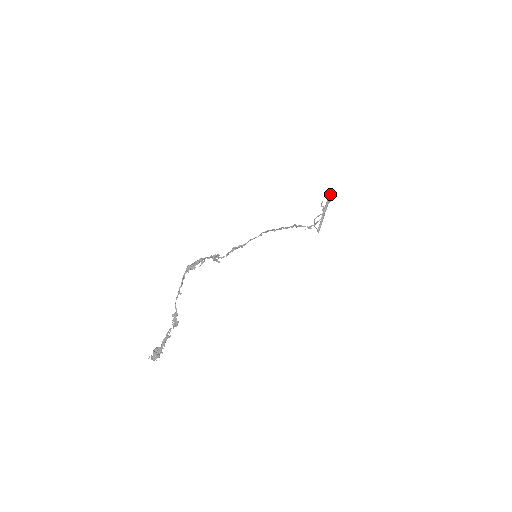
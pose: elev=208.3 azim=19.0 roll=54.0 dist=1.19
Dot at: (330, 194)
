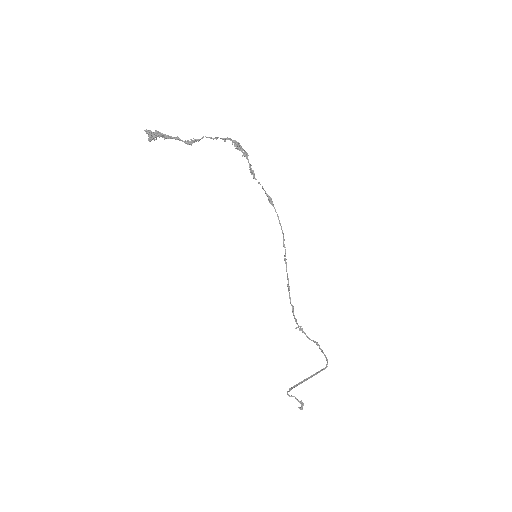
Dot at: (326, 366)
